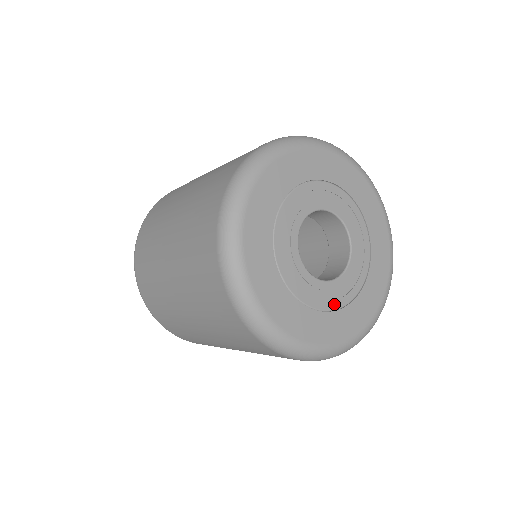
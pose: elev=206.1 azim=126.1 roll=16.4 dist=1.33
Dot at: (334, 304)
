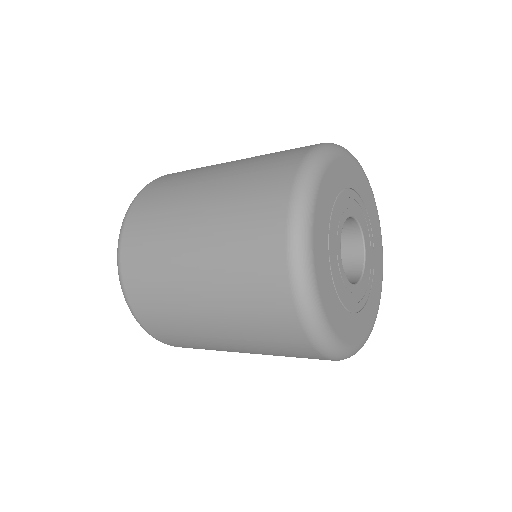
Dot at: (369, 286)
